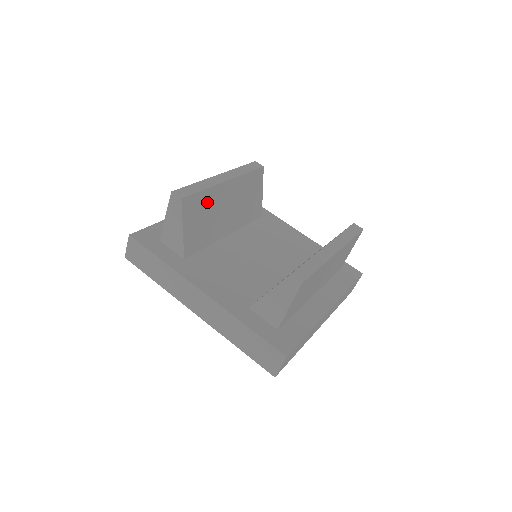
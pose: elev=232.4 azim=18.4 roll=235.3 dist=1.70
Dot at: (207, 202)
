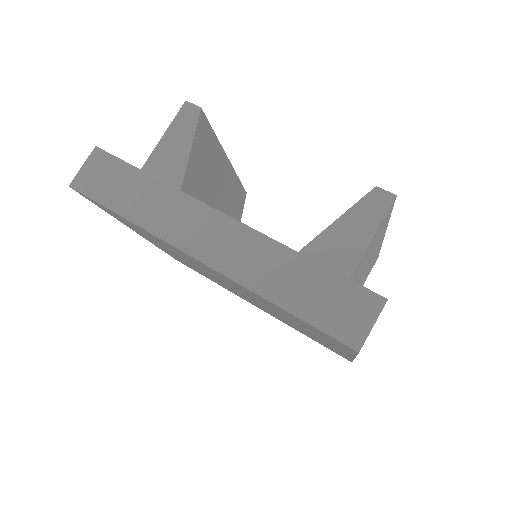
Dot at: (212, 154)
